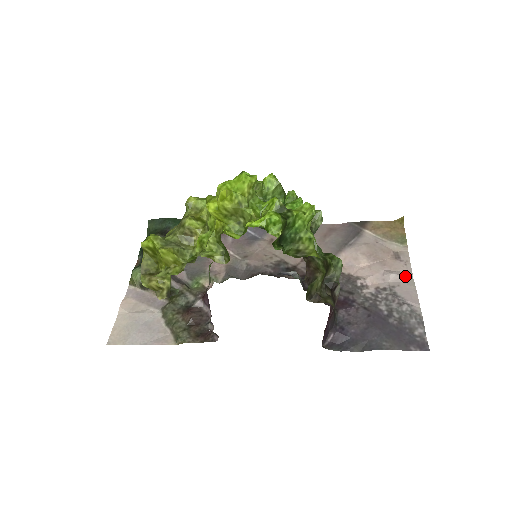
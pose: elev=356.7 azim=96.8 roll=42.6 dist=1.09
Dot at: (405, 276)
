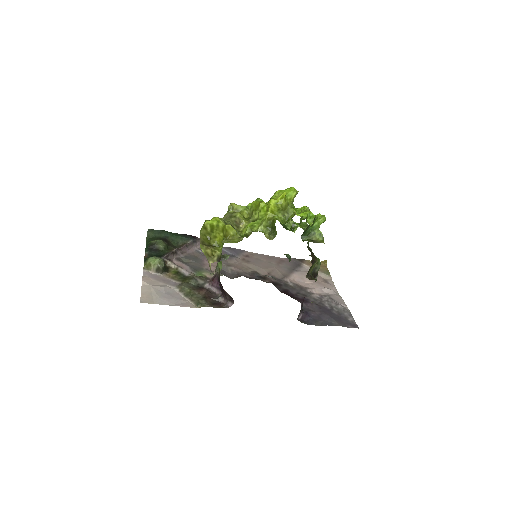
Dot at: (334, 291)
